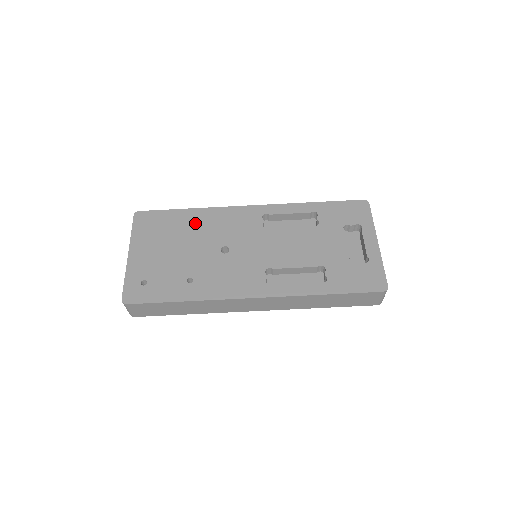
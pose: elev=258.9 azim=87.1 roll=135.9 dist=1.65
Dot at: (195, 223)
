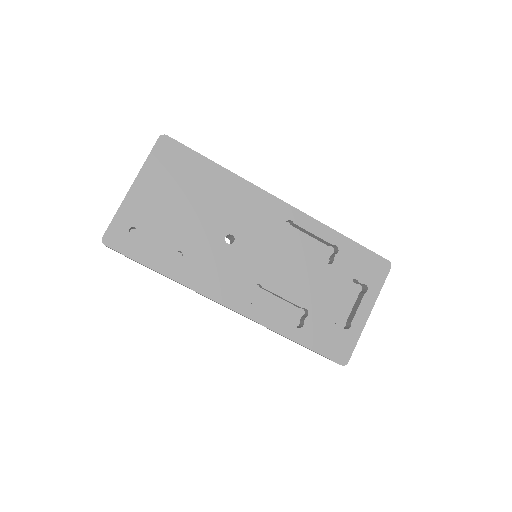
Dot at: (217, 188)
